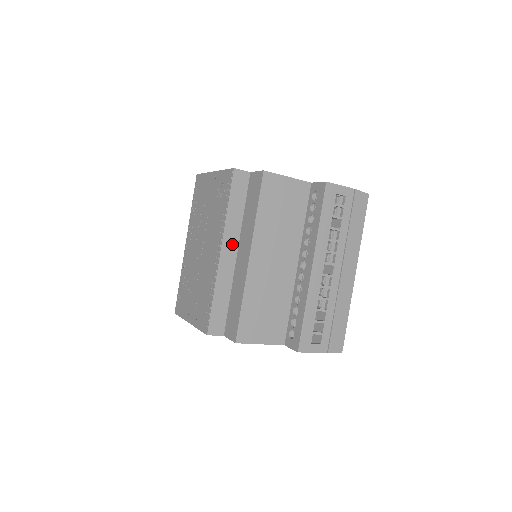
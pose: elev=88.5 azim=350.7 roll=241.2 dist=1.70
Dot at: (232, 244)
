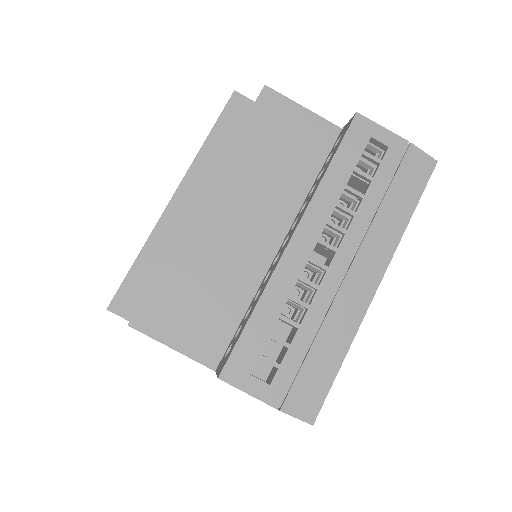
Dot at: (196, 190)
